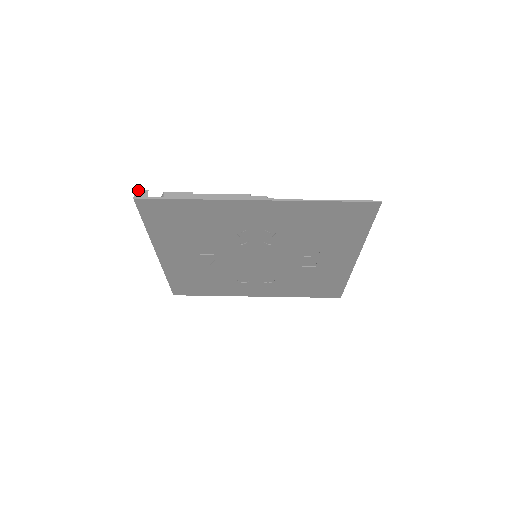
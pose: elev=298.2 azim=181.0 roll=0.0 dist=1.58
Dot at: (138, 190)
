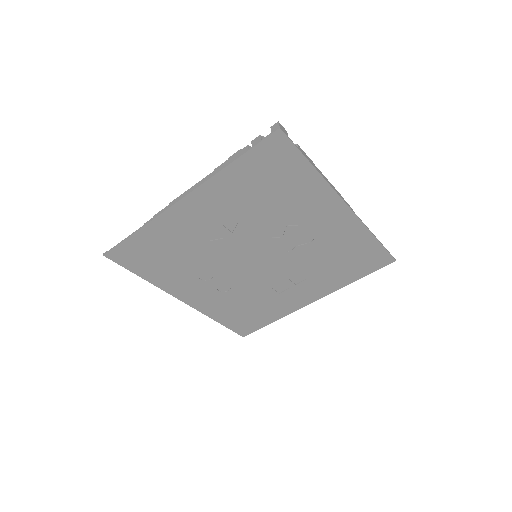
Dot at: occluded
